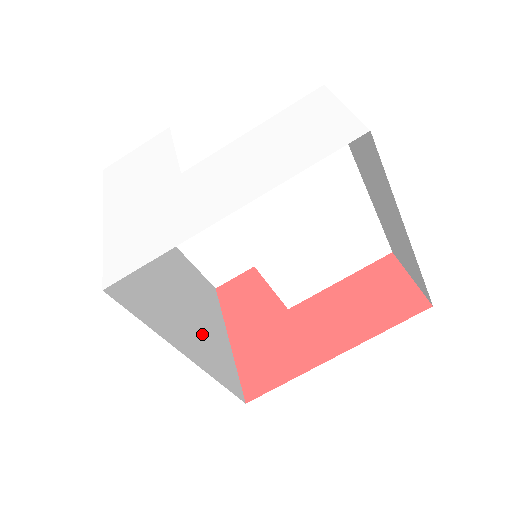
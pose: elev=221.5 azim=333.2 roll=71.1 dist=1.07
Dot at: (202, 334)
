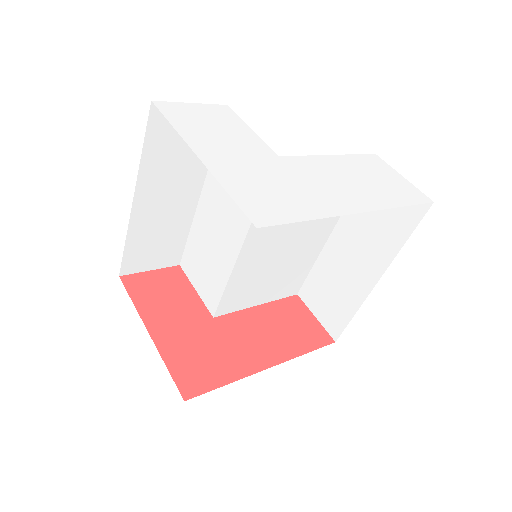
Dot at: occluded
